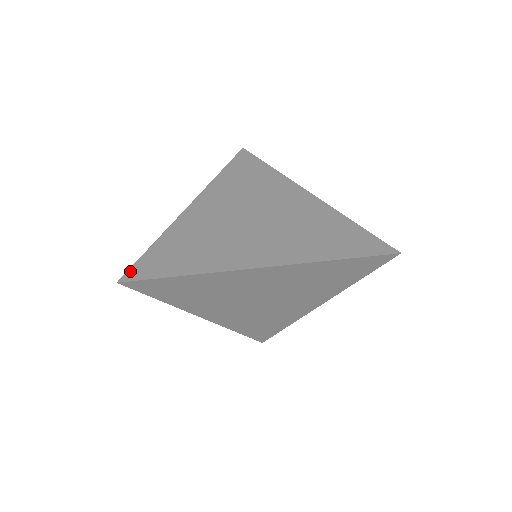
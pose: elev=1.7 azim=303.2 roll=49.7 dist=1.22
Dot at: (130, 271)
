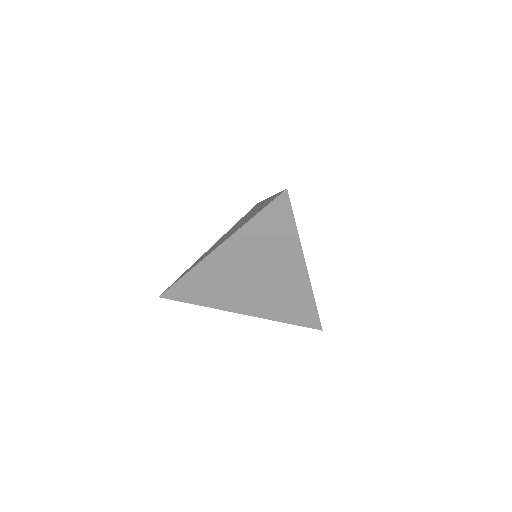
Dot at: (166, 289)
